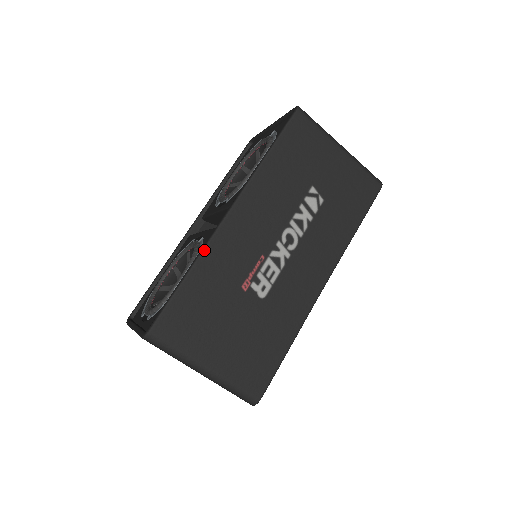
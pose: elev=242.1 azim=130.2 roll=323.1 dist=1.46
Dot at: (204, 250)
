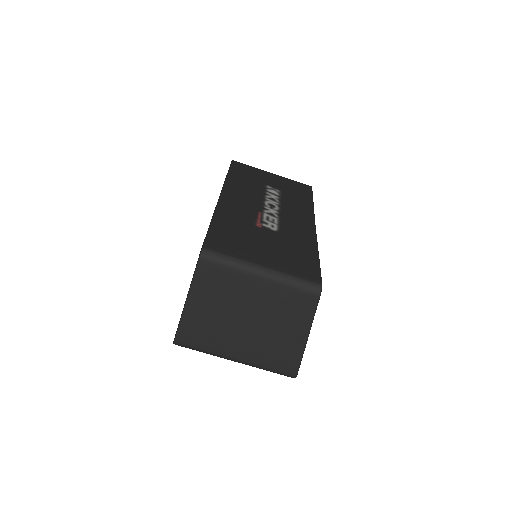
Dot at: (216, 210)
